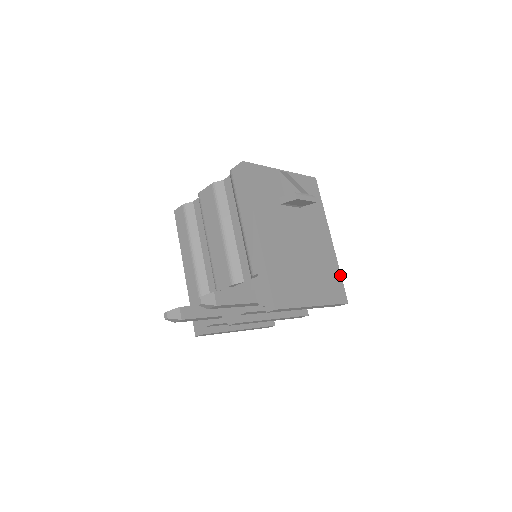
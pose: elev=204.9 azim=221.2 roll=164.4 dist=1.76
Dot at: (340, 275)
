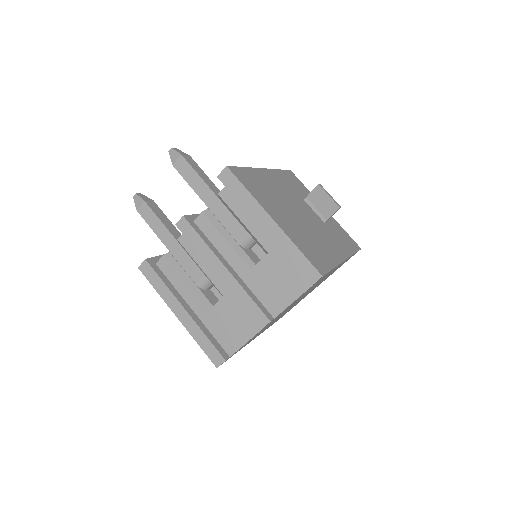
Dot at: (332, 267)
